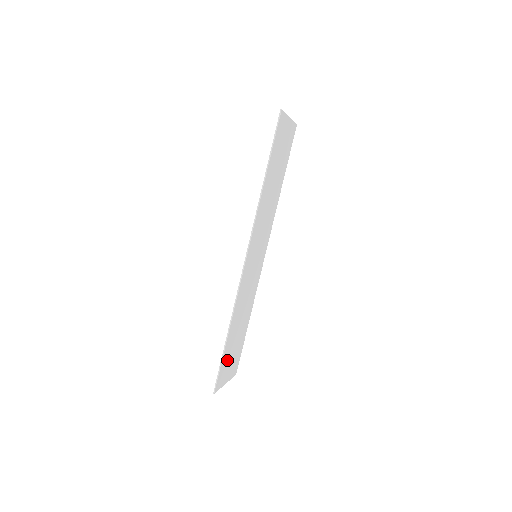
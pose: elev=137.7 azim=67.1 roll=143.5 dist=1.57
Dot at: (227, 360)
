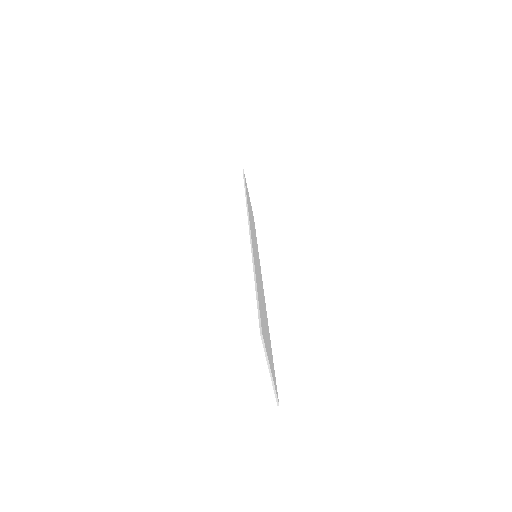
Dot at: occluded
